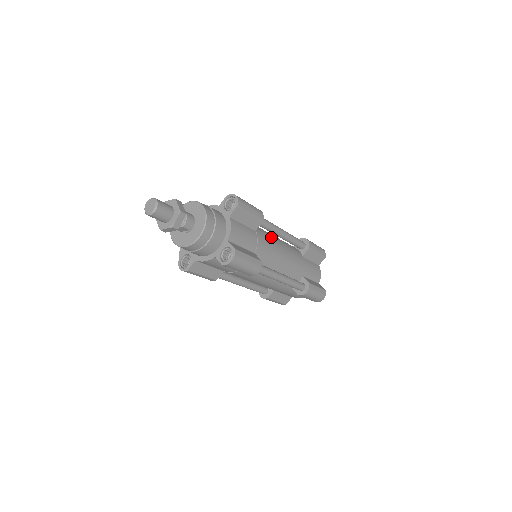
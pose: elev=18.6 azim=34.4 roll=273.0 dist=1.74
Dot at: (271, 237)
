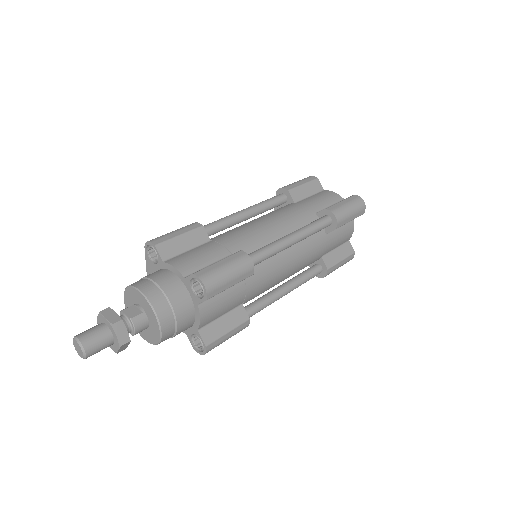
Dot at: (272, 258)
